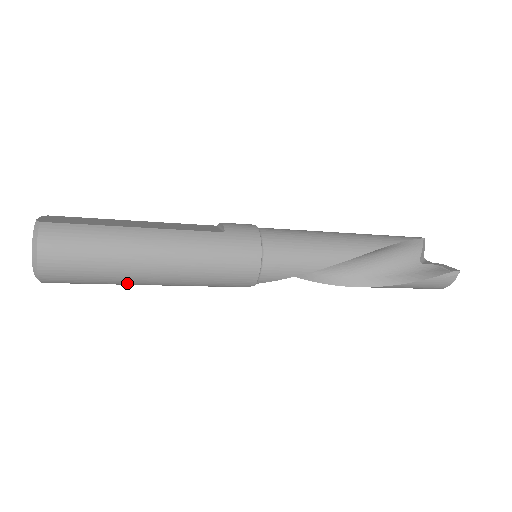
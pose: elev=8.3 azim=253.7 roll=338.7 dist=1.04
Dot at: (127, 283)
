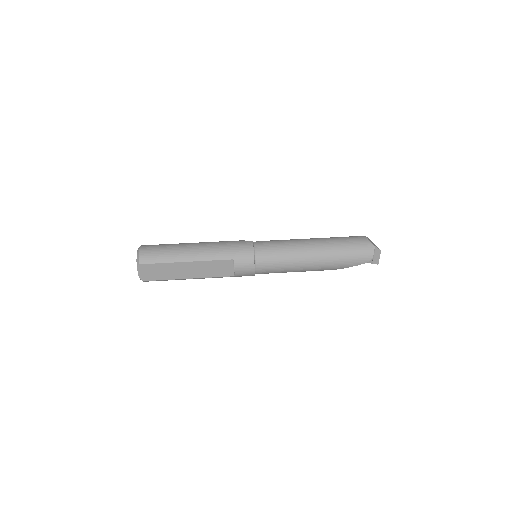
Dot at: occluded
